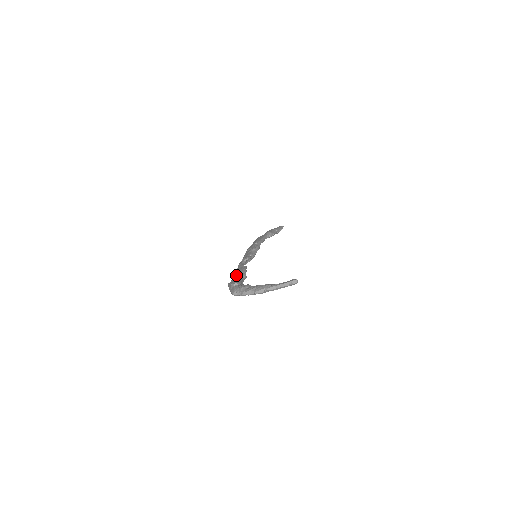
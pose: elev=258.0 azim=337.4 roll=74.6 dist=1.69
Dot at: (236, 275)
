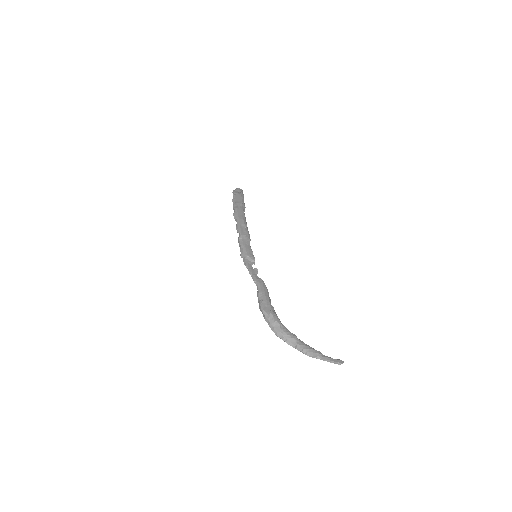
Dot at: (267, 300)
